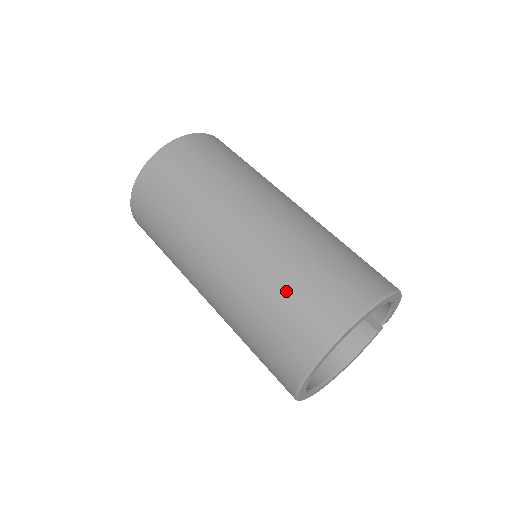
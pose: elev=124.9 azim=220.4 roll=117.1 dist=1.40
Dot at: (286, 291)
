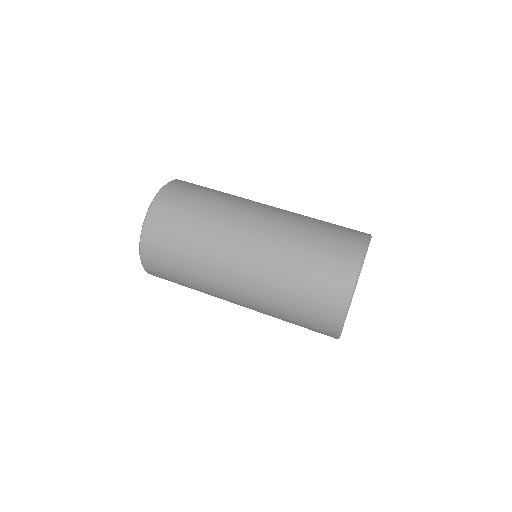
Dot at: (322, 227)
